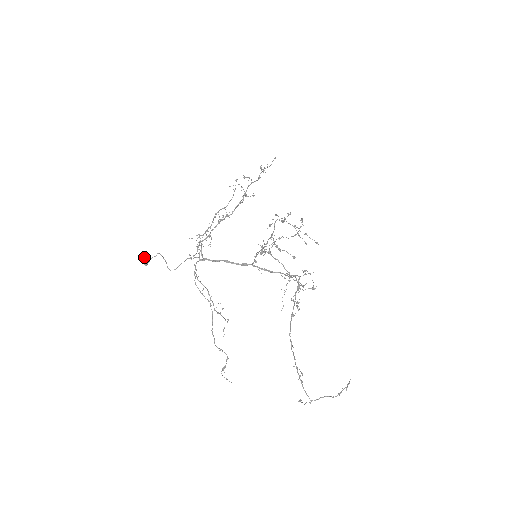
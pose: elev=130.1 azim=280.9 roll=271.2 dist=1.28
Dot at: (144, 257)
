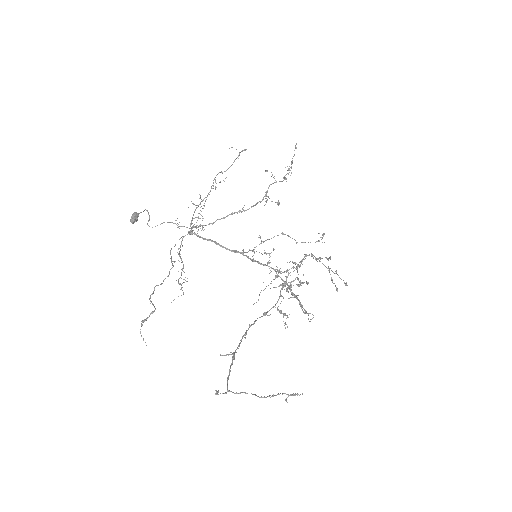
Dot at: (133, 214)
